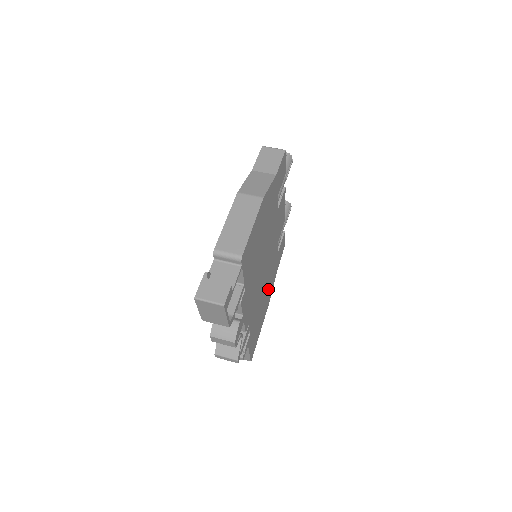
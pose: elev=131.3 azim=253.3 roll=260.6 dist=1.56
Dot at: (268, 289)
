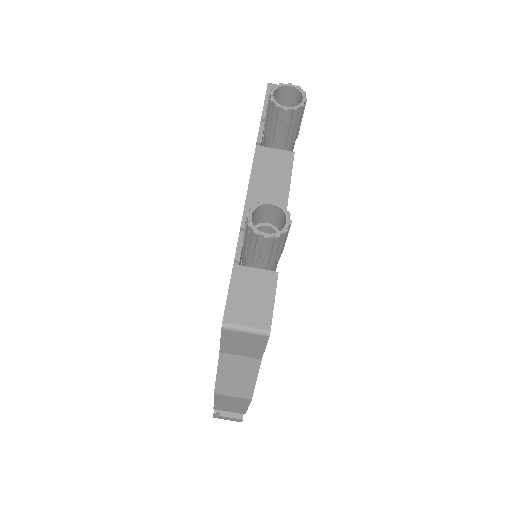
Dot at: occluded
